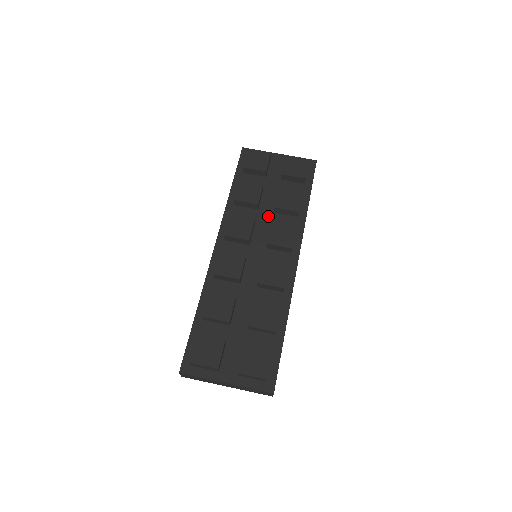
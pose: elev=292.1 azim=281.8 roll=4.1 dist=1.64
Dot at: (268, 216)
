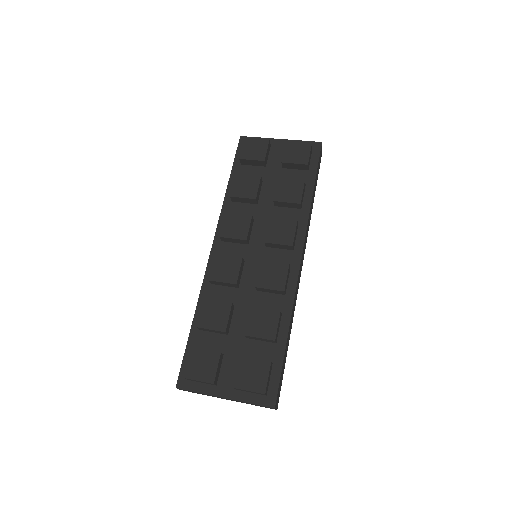
Dot at: (268, 211)
